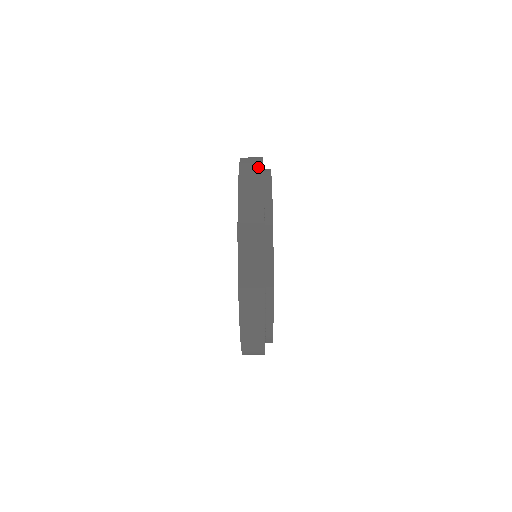
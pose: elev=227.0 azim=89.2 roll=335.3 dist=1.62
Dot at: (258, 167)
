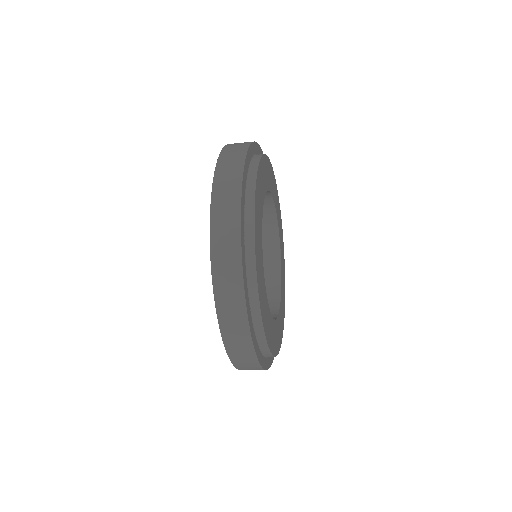
Dot at: (234, 212)
